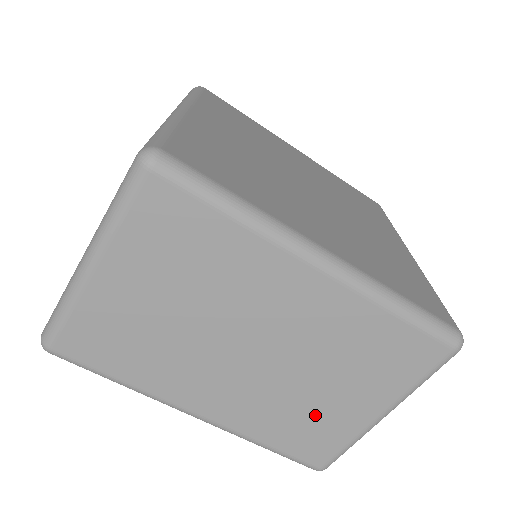
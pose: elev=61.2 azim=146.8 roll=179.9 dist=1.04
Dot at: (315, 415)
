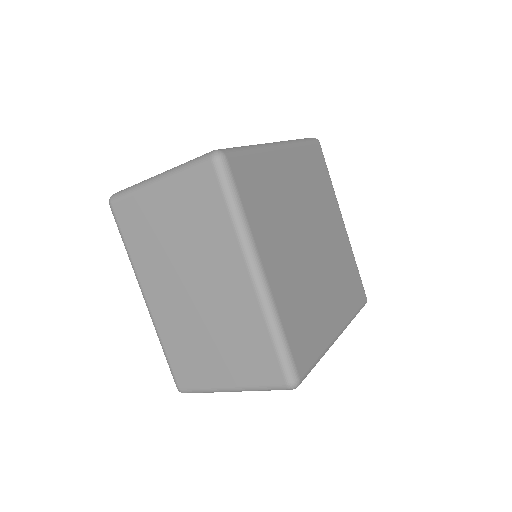
Dot at: occluded
